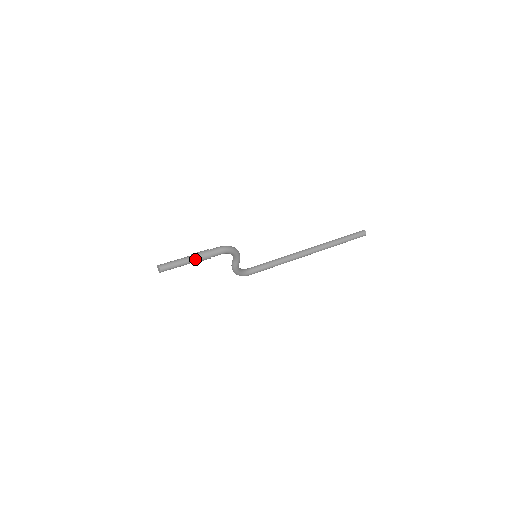
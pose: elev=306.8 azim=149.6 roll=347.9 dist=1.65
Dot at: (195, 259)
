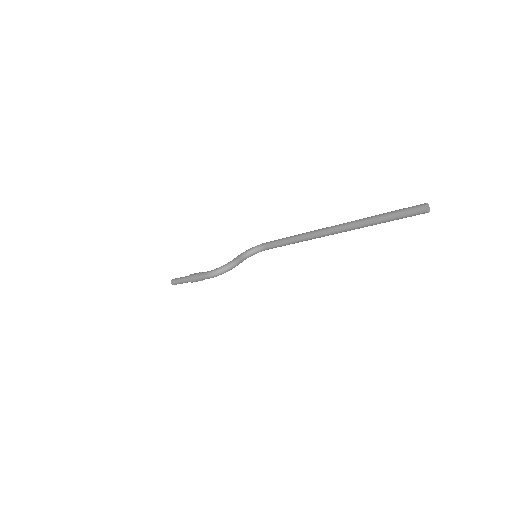
Dot at: (192, 282)
